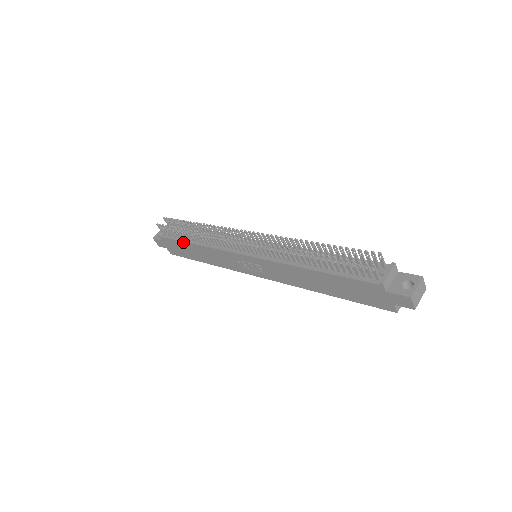
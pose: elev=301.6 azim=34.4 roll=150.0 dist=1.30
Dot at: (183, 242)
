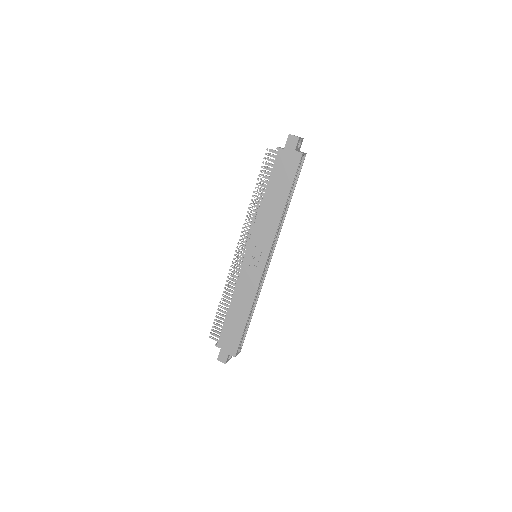
Dot at: (226, 318)
